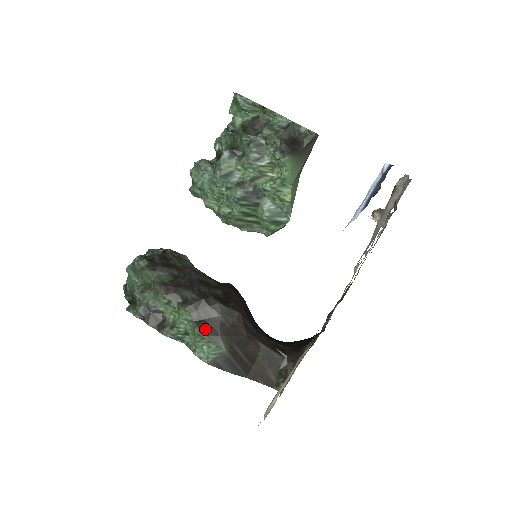
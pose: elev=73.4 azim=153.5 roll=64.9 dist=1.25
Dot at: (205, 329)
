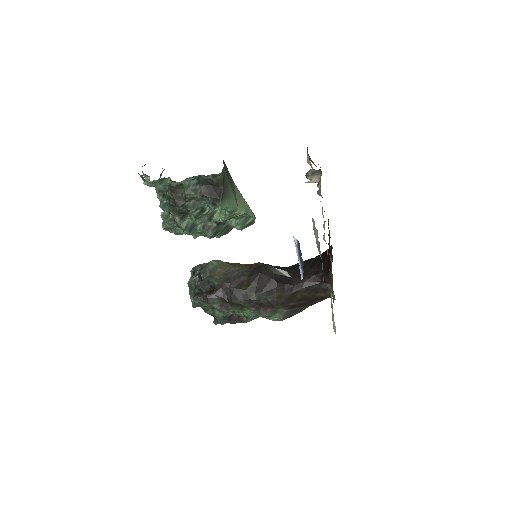
Dot at: (265, 311)
